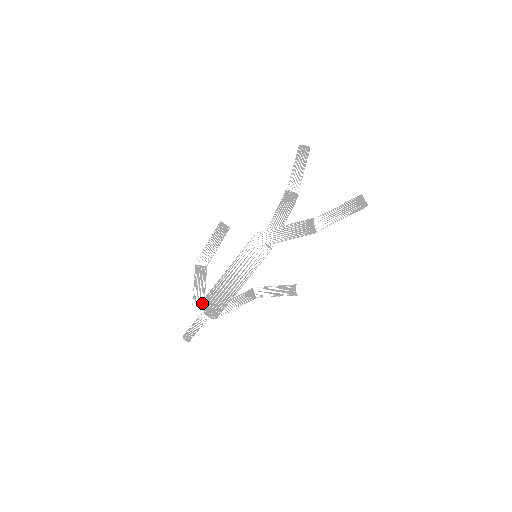
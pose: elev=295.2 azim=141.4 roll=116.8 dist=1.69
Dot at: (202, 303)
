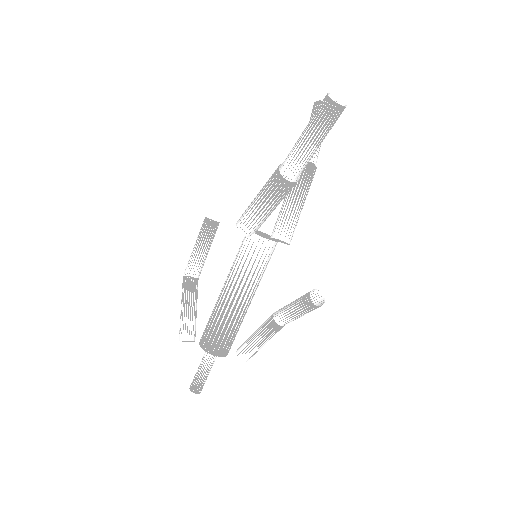
Dot at: (187, 327)
